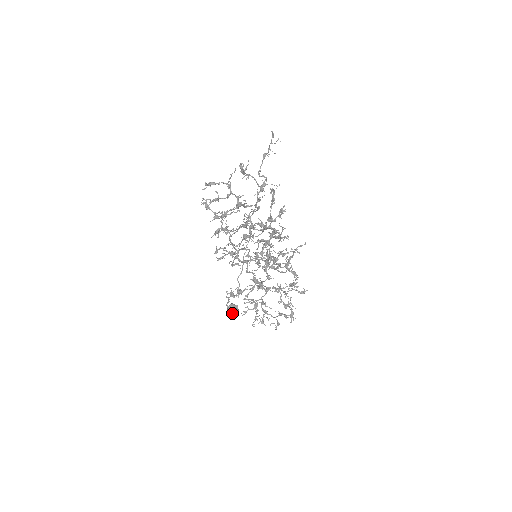
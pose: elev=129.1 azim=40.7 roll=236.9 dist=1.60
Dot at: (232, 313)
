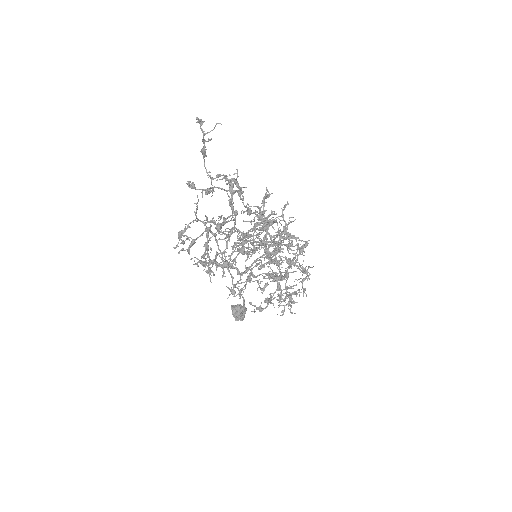
Dot at: occluded
